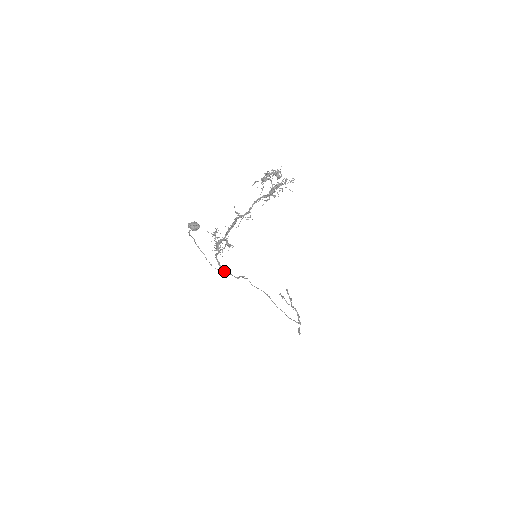
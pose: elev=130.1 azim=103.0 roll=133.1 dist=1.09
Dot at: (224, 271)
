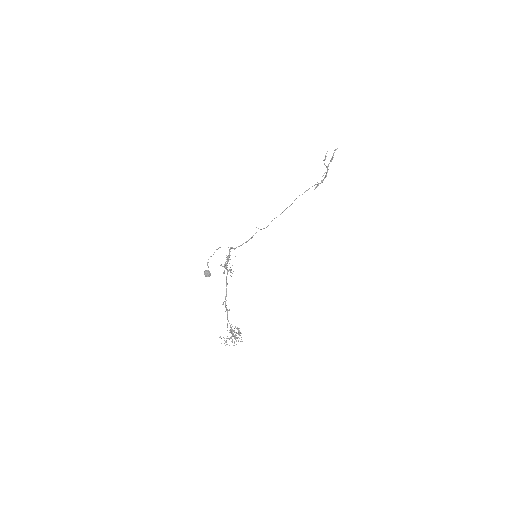
Dot at: (234, 249)
